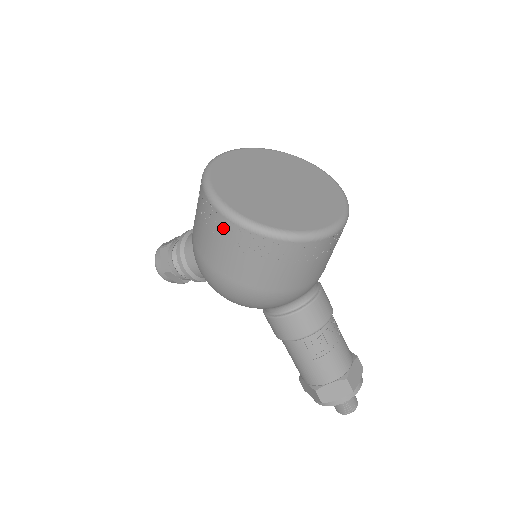
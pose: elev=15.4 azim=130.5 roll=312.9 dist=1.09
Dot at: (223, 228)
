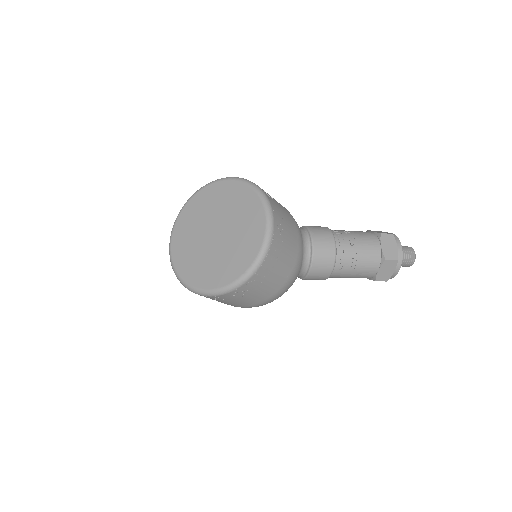
Dot at: (216, 299)
